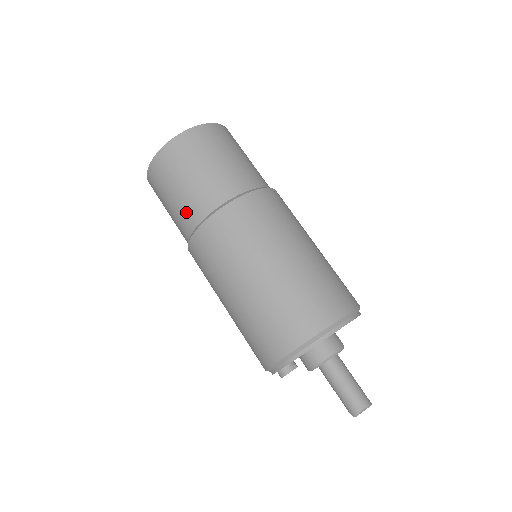
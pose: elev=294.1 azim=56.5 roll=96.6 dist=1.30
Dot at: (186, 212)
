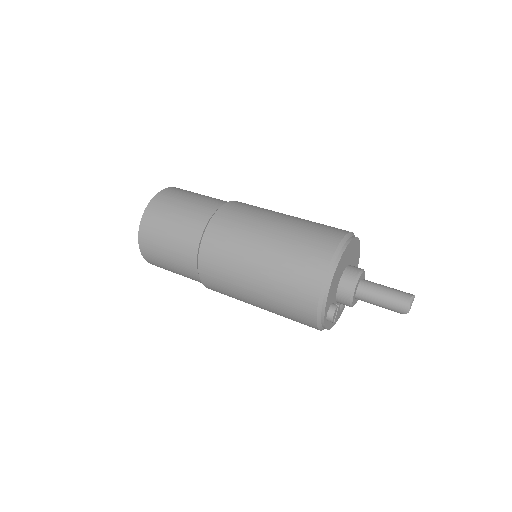
Dot at: (184, 249)
